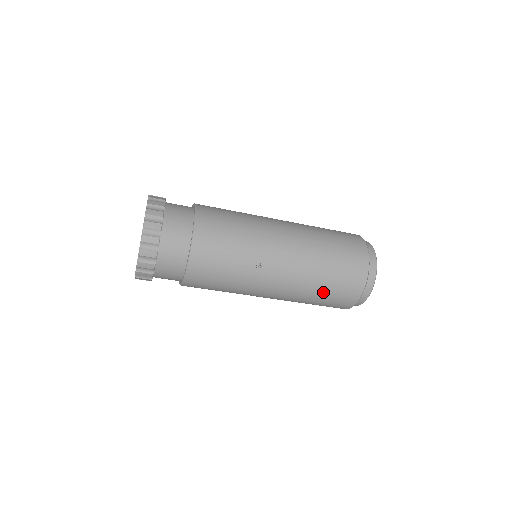
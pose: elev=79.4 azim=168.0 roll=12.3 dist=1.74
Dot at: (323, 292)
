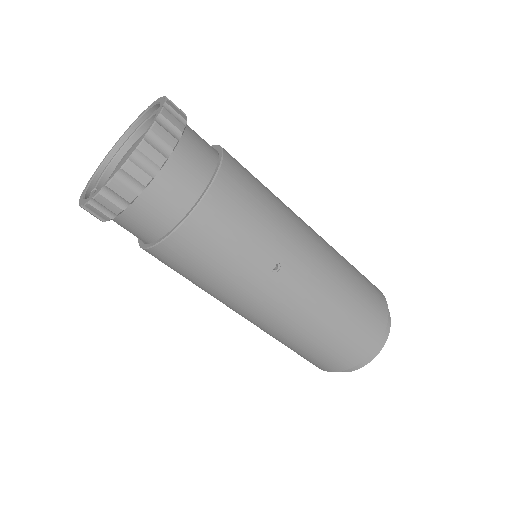
Dot at: (326, 339)
